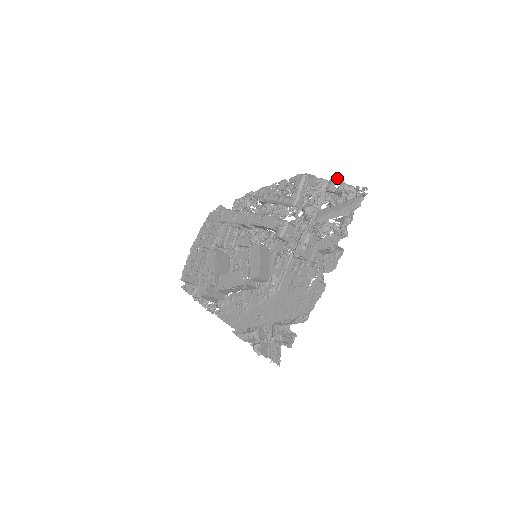
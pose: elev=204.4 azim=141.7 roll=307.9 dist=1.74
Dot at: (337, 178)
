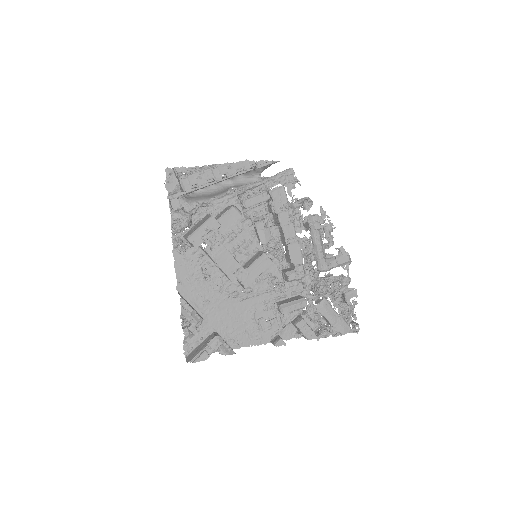
Dot at: occluded
